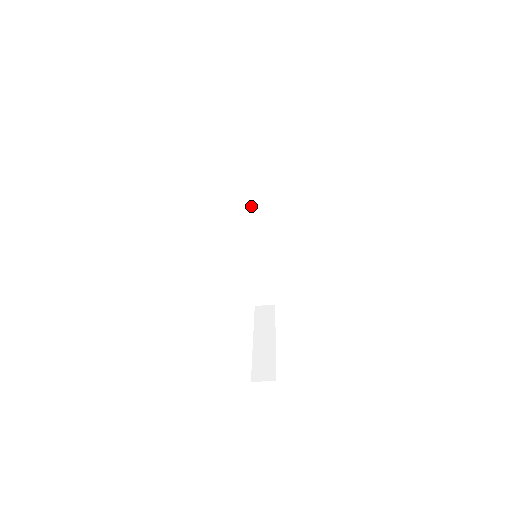
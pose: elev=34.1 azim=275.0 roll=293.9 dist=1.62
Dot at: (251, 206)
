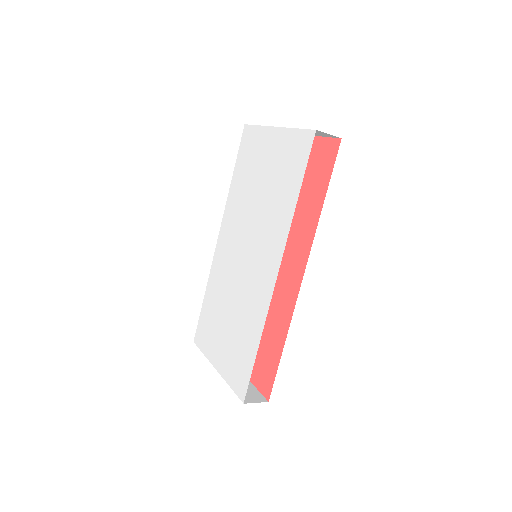
Dot at: occluded
